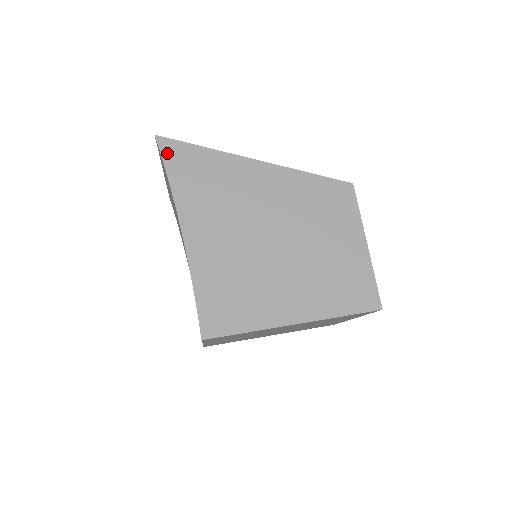
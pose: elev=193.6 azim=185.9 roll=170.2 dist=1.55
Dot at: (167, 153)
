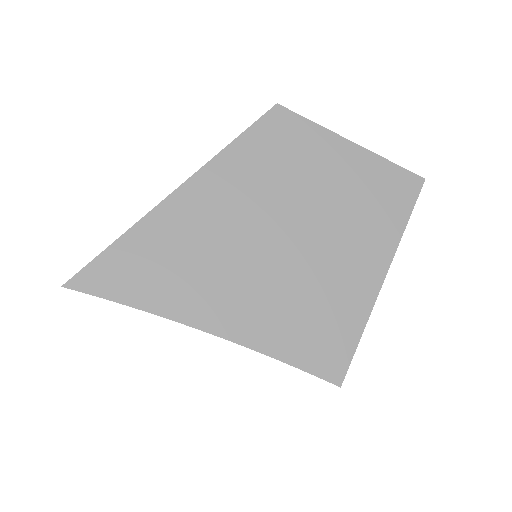
Dot at: (97, 287)
